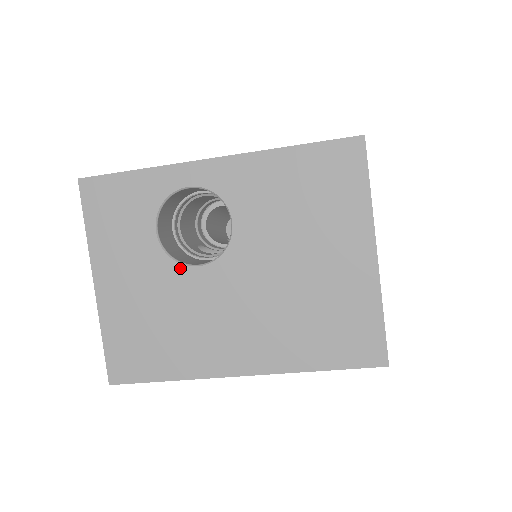
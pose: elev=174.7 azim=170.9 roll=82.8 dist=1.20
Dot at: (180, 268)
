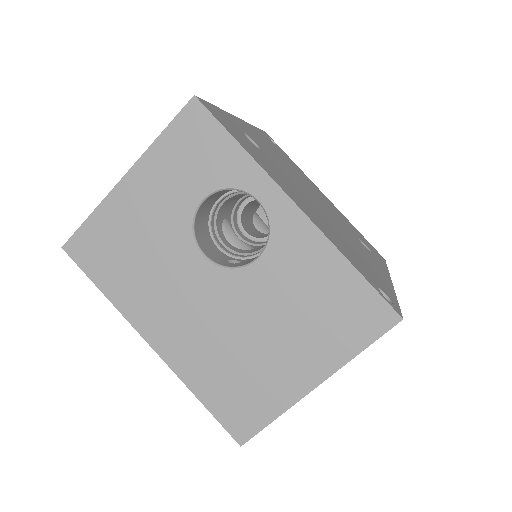
Dot at: (190, 241)
